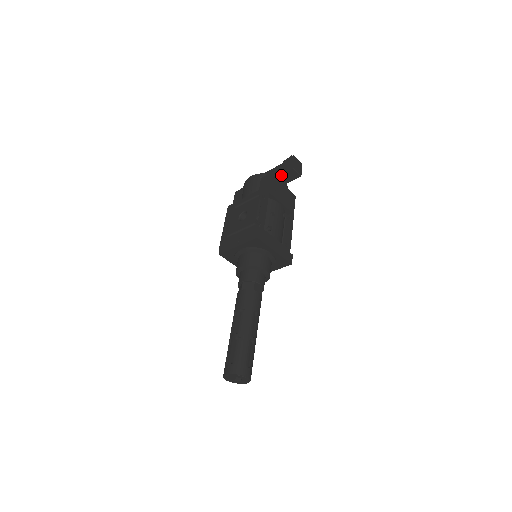
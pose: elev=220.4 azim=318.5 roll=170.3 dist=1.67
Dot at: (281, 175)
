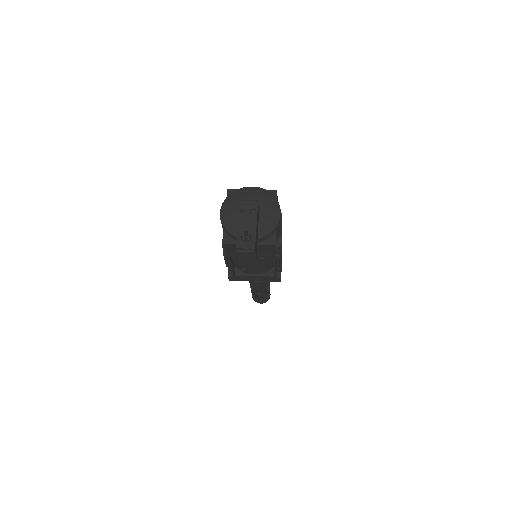
Dot at: occluded
